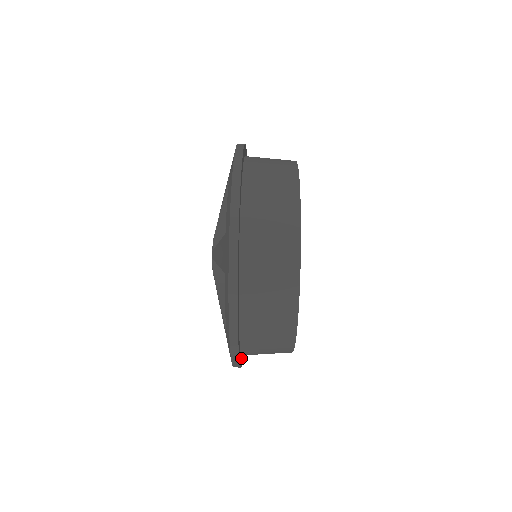
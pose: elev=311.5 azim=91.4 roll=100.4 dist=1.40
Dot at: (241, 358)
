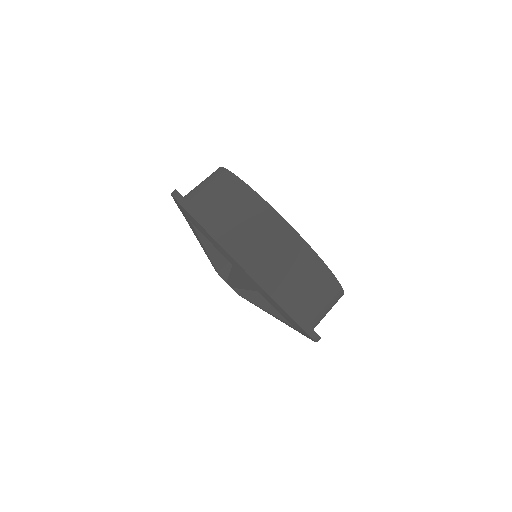
Dot at: occluded
